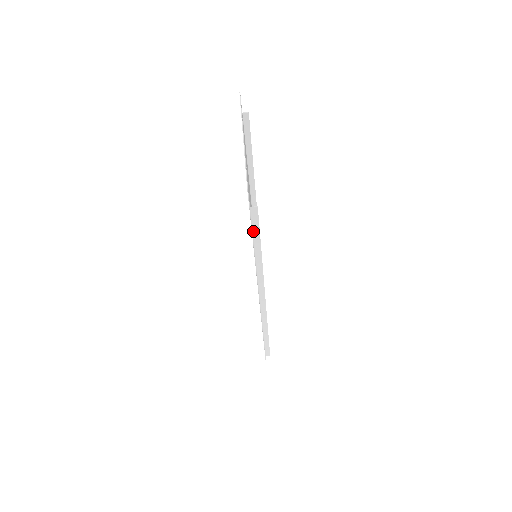
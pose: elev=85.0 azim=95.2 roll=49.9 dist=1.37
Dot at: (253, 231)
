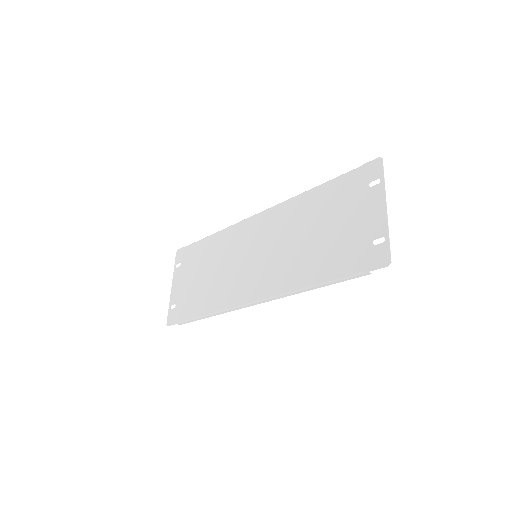
Dot at: (341, 279)
